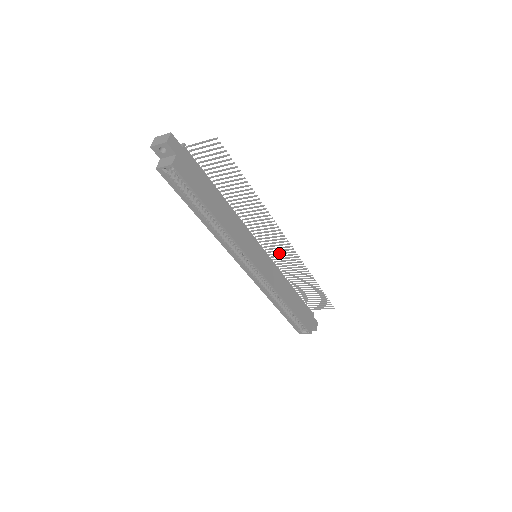
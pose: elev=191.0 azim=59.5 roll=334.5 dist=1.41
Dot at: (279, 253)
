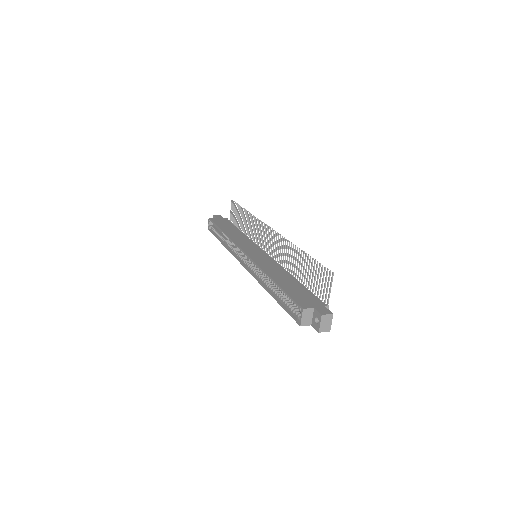
Dot at: (275, 248)
